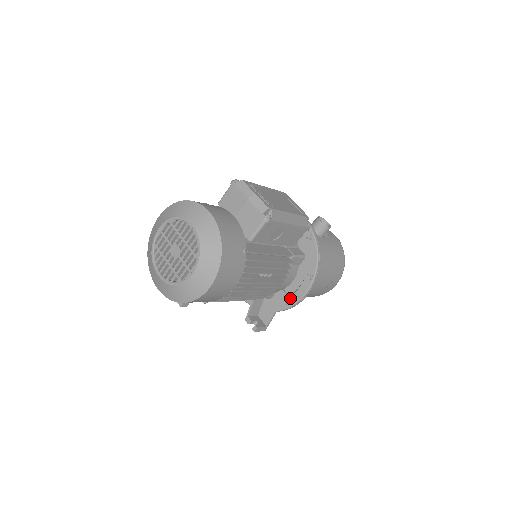
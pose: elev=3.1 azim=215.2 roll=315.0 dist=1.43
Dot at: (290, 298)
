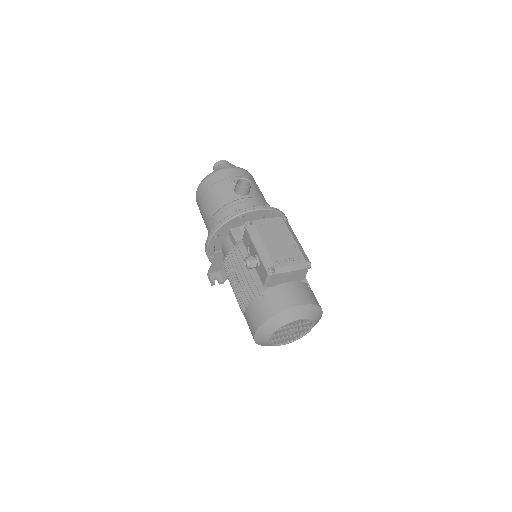
Dot at: occluded
